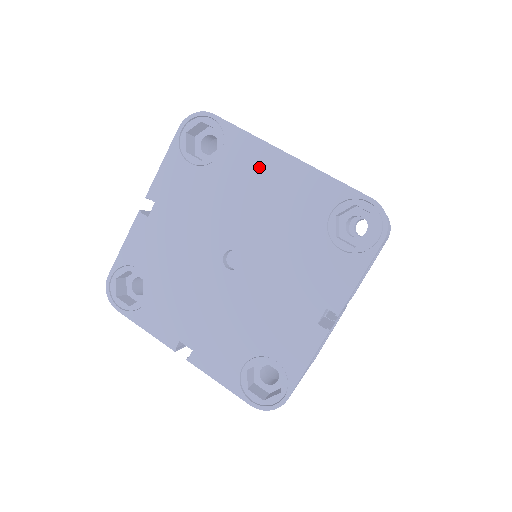
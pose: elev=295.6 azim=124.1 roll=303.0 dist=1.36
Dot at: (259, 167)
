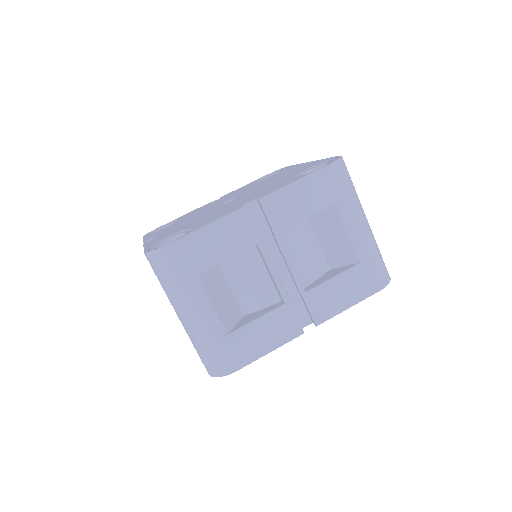
Dot at: (289, 170)
